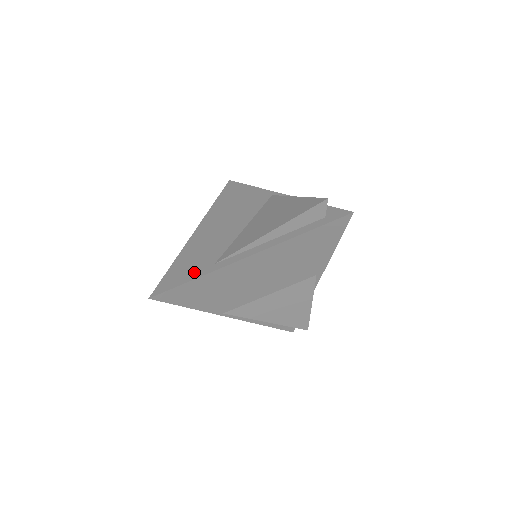
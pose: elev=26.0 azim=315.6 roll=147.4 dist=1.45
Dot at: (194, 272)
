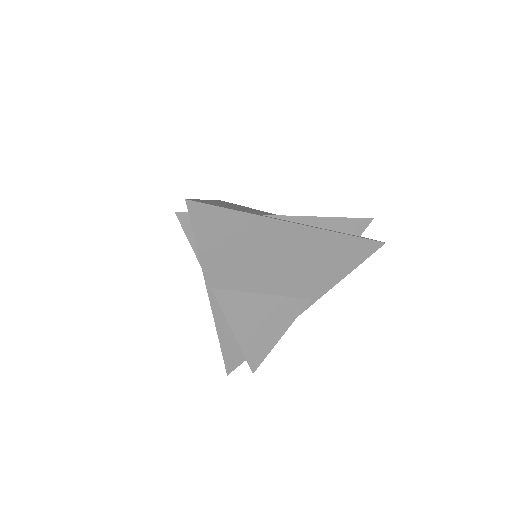
Dot at: (236, 209)
